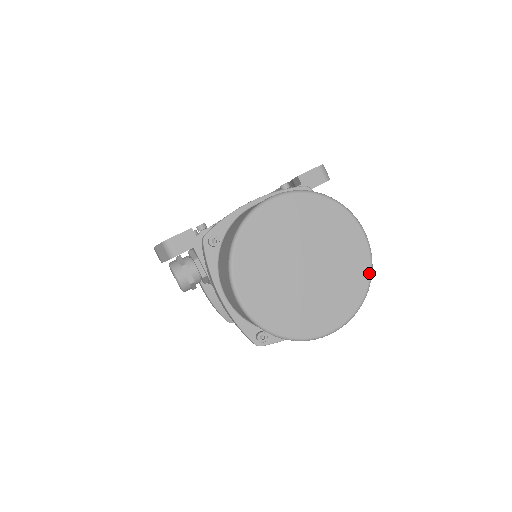
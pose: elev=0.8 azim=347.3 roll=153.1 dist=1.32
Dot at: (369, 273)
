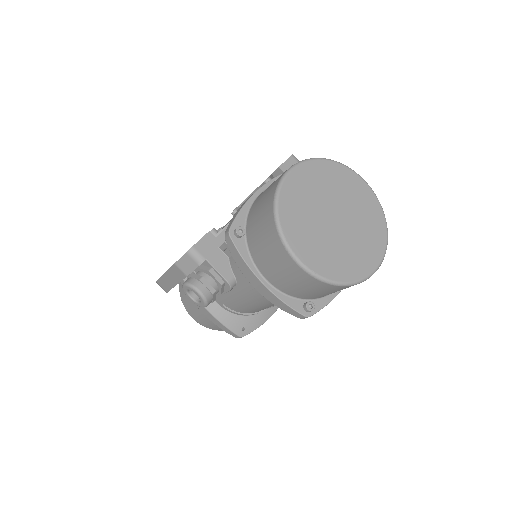
Dot at: (383, 214)
